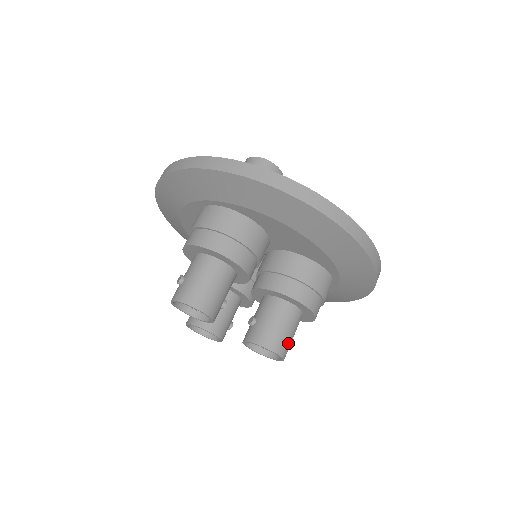
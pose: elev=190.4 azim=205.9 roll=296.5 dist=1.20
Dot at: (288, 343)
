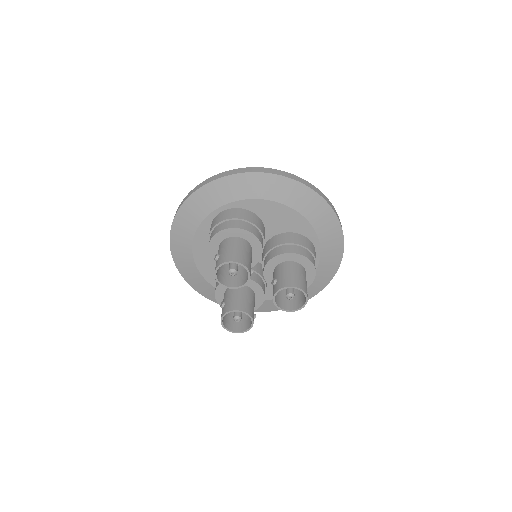
Dot at: (306, 286)
